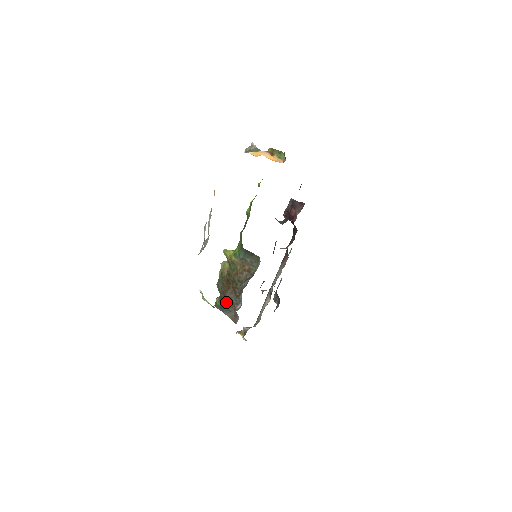
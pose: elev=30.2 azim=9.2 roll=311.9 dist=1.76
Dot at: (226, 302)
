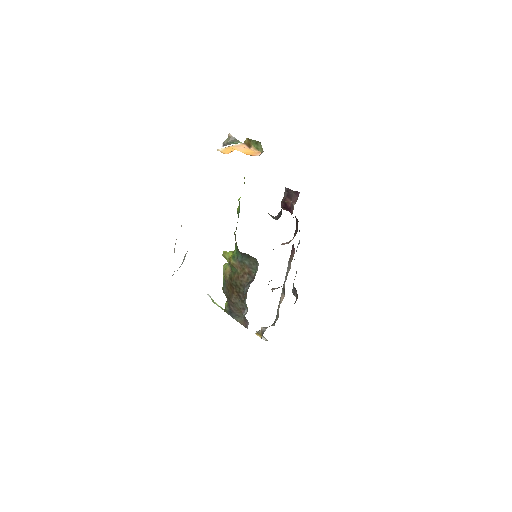
Dot at: (233, 307)
